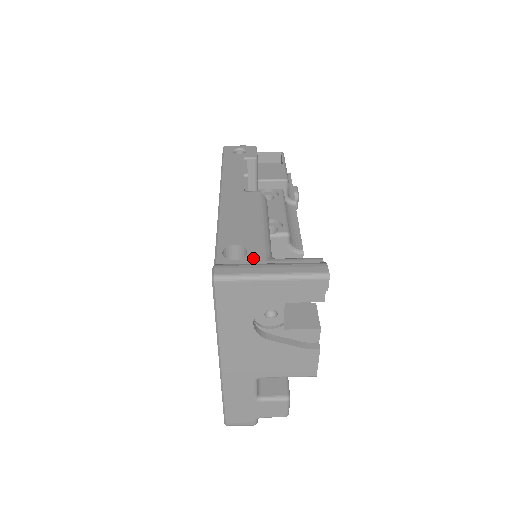
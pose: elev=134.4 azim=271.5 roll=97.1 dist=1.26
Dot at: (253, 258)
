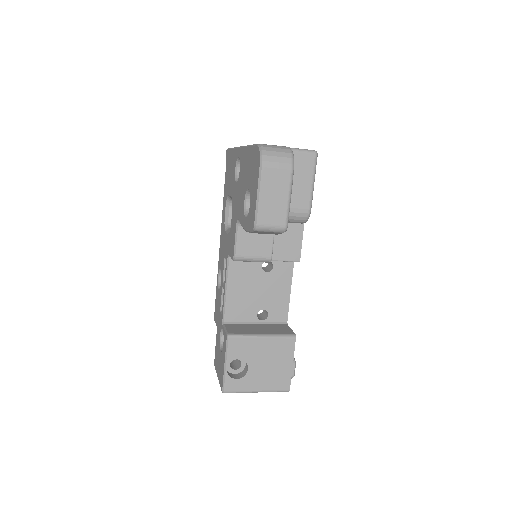
Dot at: occluded
